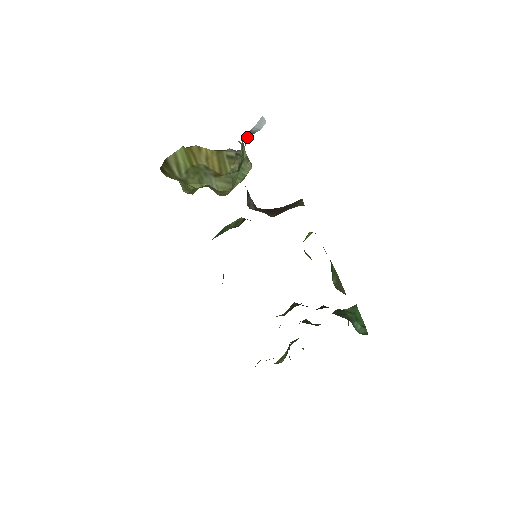
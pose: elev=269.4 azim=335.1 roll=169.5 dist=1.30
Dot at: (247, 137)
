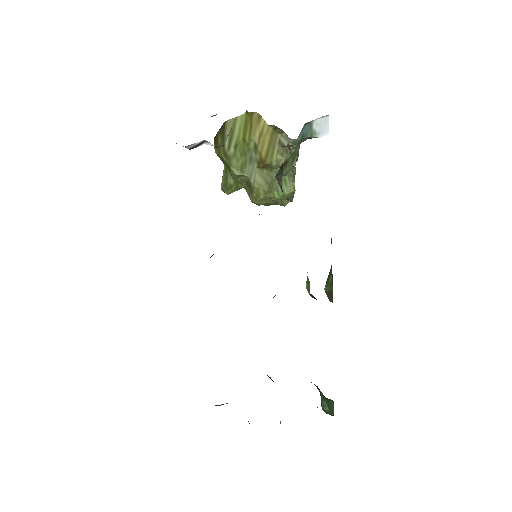
Dot at: (306, 133)
